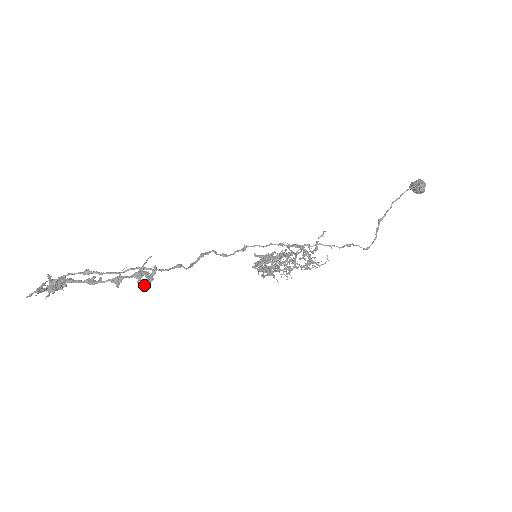
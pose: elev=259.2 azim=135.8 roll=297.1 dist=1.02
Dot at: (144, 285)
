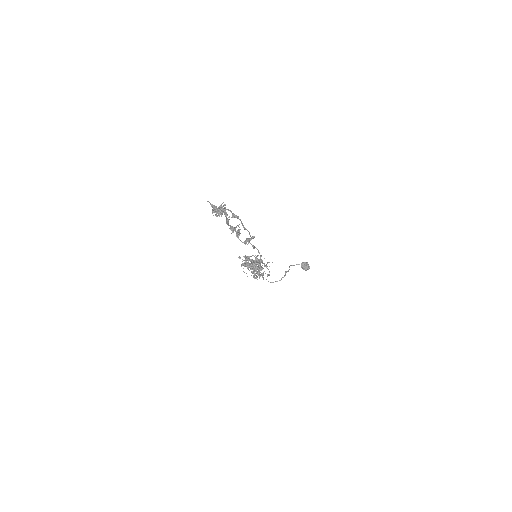
Dot at: (244, 243)
